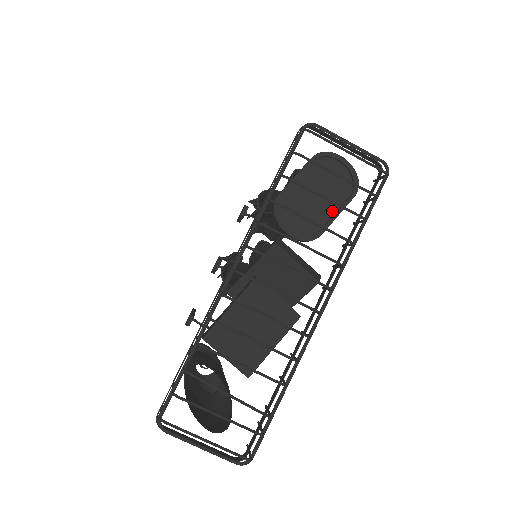
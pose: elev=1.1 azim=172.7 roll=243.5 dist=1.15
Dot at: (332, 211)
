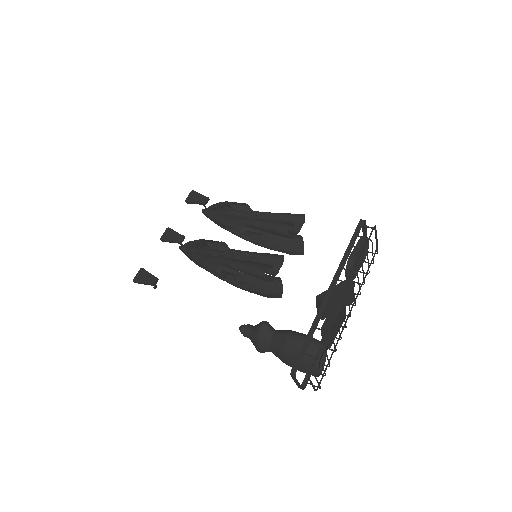
Dot at: (359, 266)
